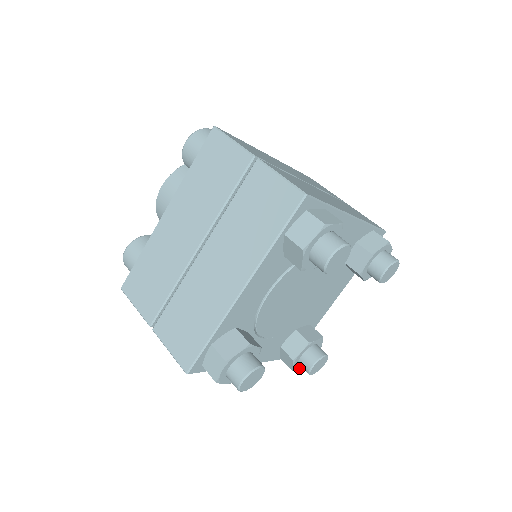
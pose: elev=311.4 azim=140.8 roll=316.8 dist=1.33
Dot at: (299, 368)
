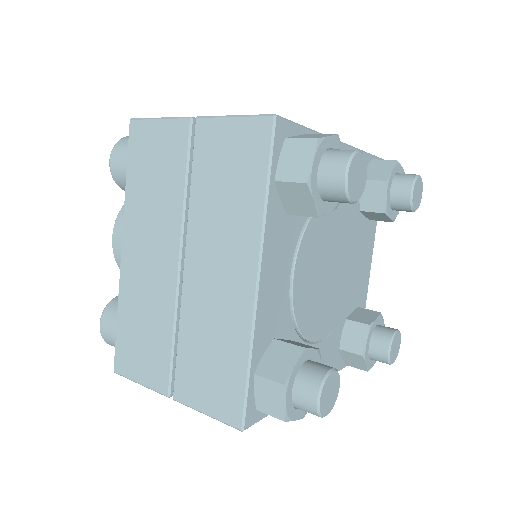
Dot at: (373, 365)
